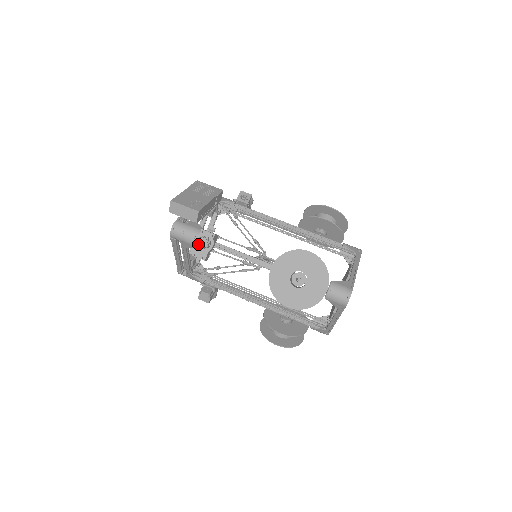
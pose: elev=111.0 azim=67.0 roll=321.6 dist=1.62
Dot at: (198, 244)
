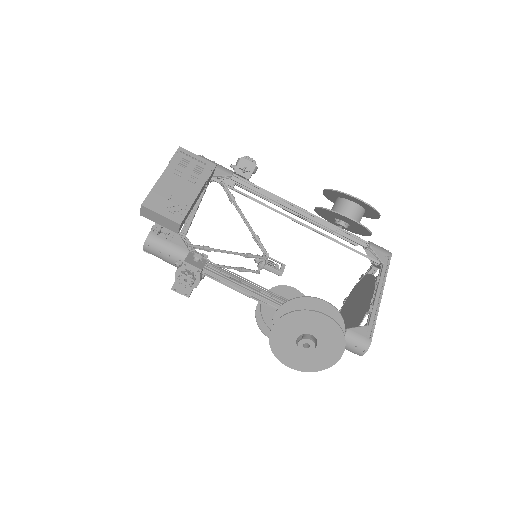
Dot at: (179, 281)
